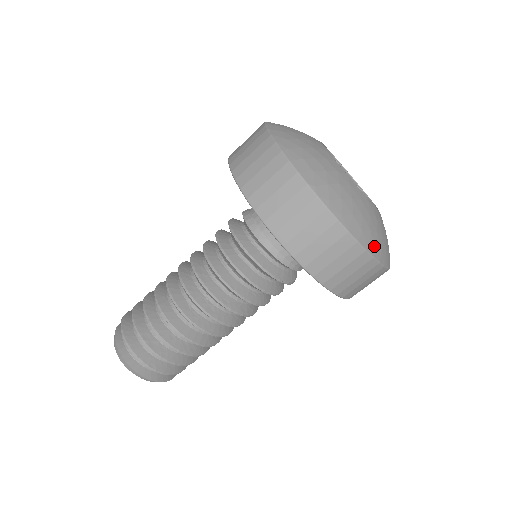
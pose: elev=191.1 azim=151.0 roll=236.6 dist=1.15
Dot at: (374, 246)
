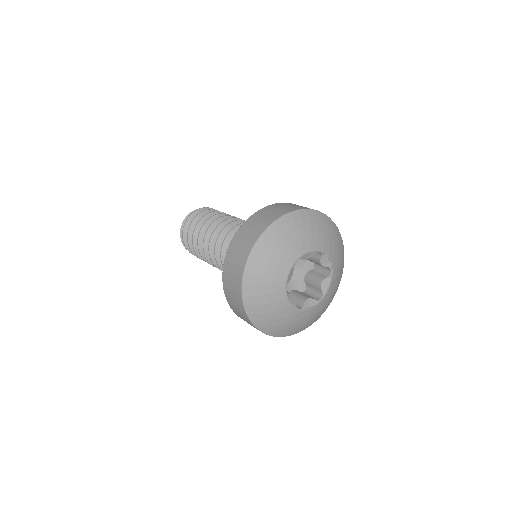
Dot at: (287, 333)
